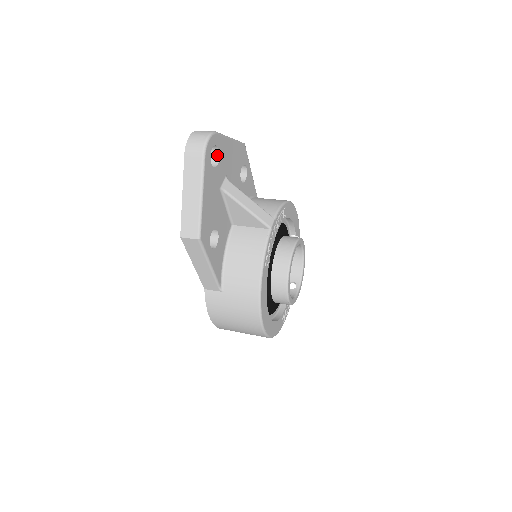
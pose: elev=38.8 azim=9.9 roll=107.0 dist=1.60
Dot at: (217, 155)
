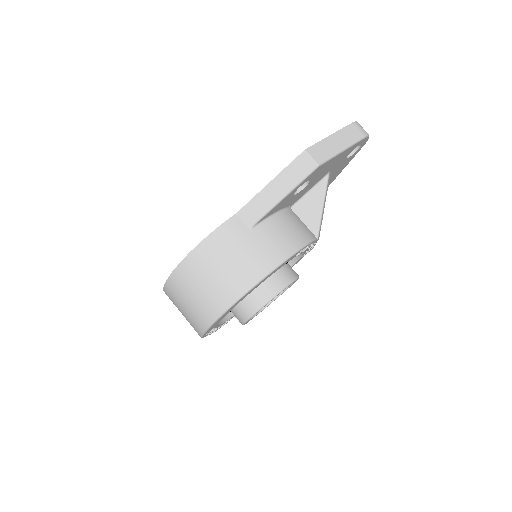
Dot at: (348, 155)
